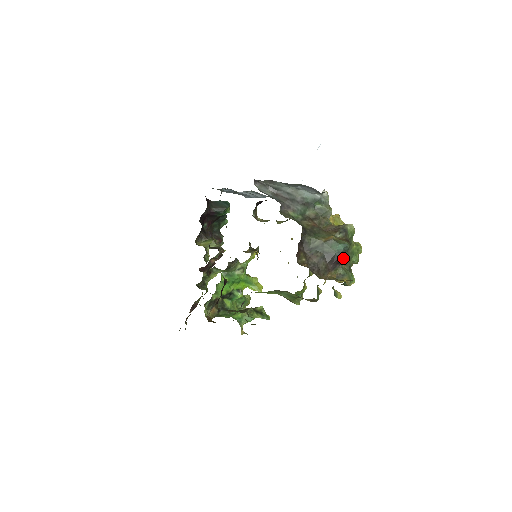
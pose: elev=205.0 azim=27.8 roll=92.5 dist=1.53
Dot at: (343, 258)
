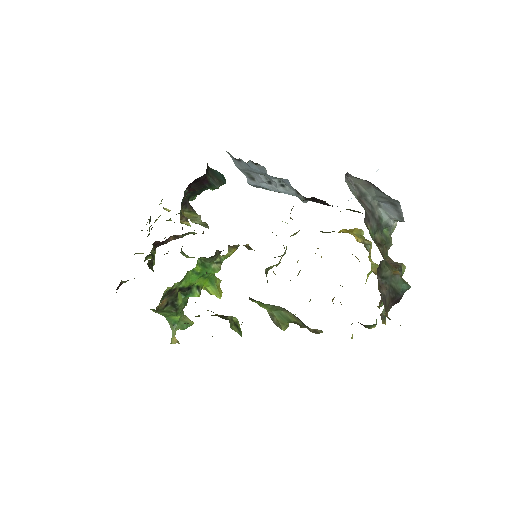
Dot at: (400, 299)
